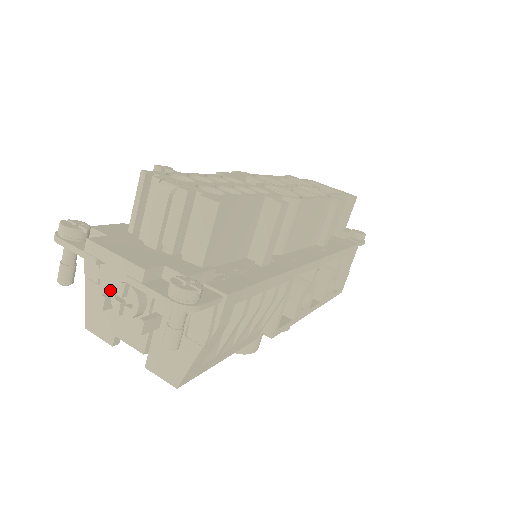
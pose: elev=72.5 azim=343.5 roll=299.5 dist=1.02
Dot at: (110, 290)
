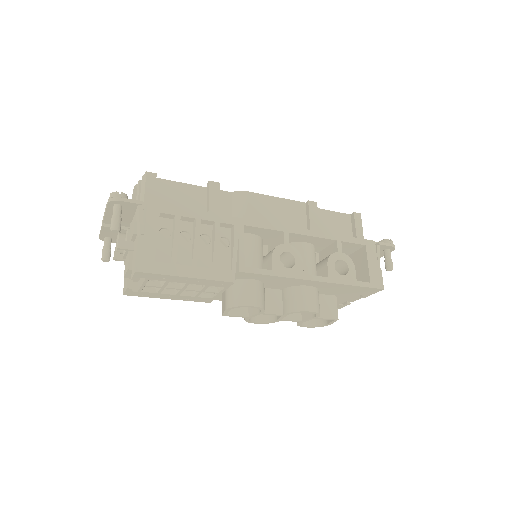
Dot at: occluded
